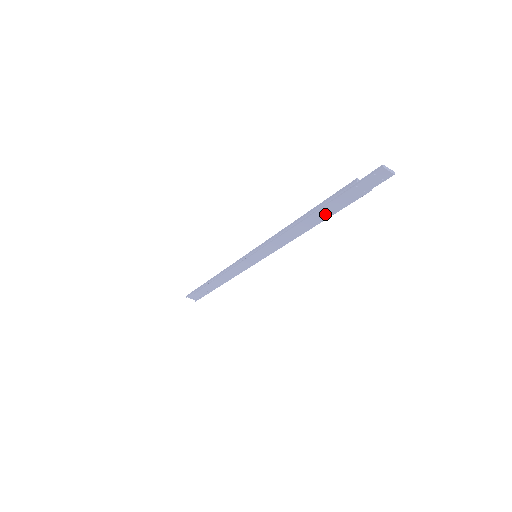
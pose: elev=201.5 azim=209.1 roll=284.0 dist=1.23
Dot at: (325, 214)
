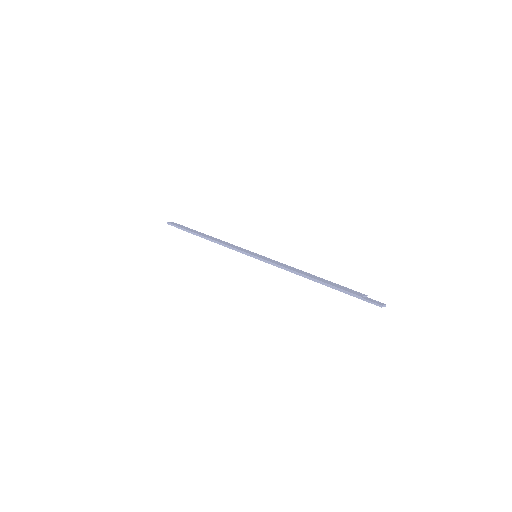
Dot at: occluded
